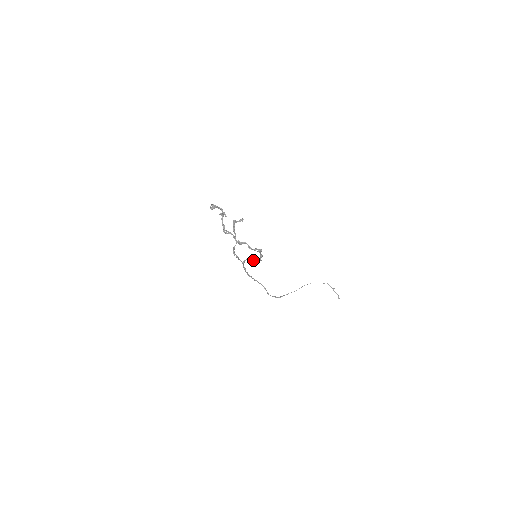
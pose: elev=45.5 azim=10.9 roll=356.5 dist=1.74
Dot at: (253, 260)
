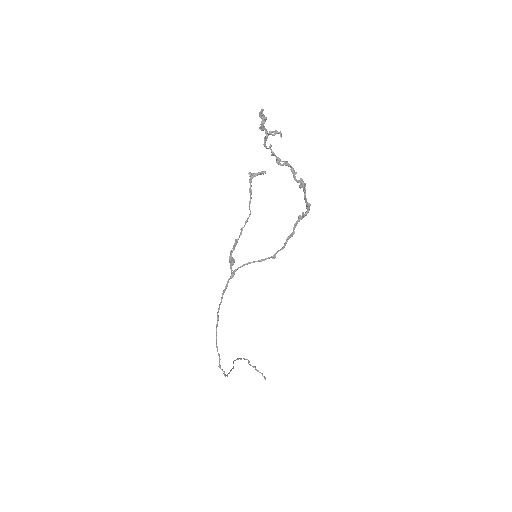
Dot at: (256, 261)
